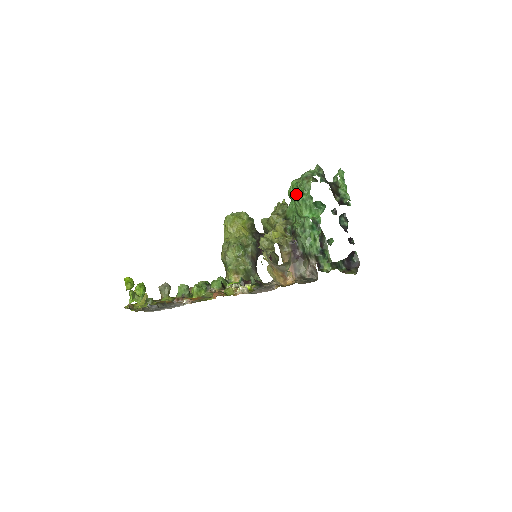
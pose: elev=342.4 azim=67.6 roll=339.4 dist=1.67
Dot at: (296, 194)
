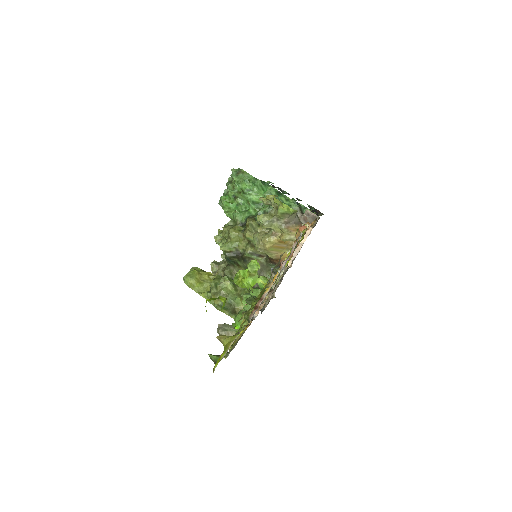
Dot at: (241, 188)
